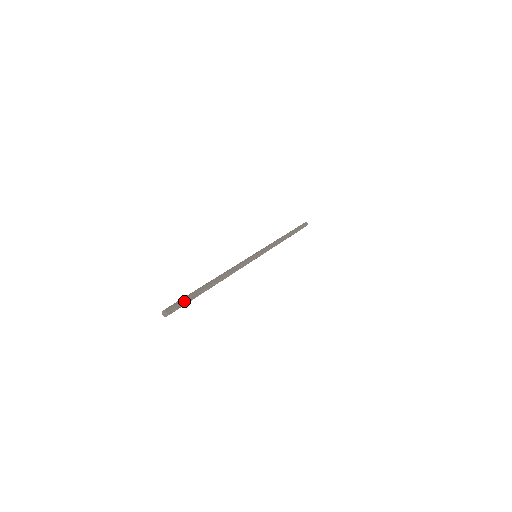
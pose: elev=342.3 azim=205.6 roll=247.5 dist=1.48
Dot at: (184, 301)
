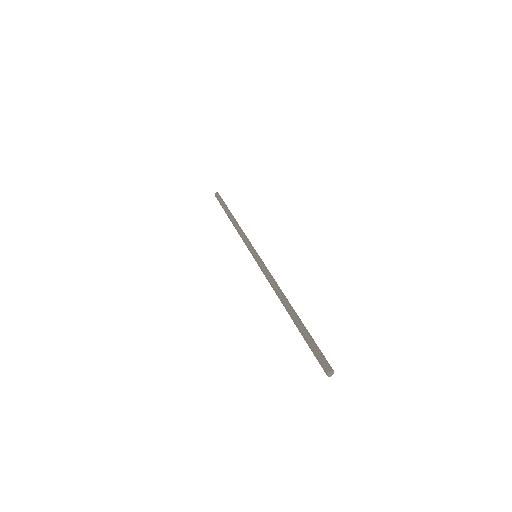
Dot at: occluded
